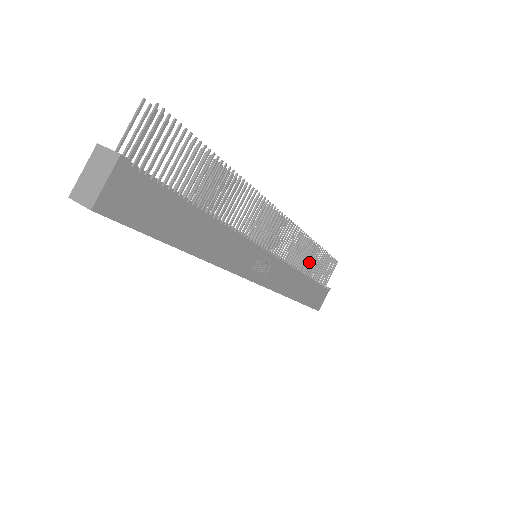
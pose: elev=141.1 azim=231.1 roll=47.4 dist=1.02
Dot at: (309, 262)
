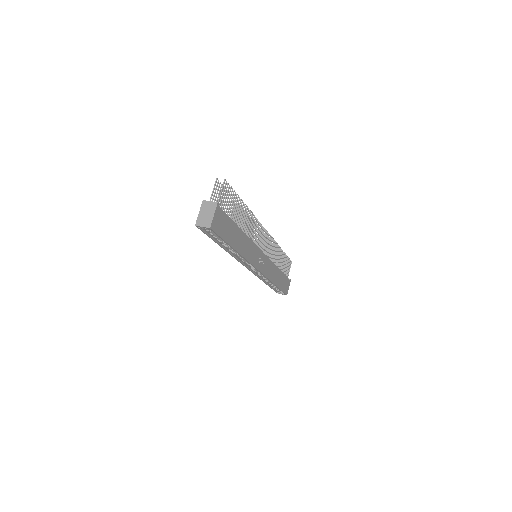
Dot at: occluded
